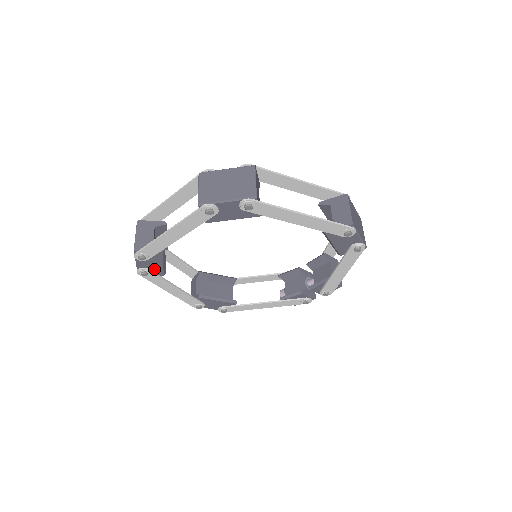
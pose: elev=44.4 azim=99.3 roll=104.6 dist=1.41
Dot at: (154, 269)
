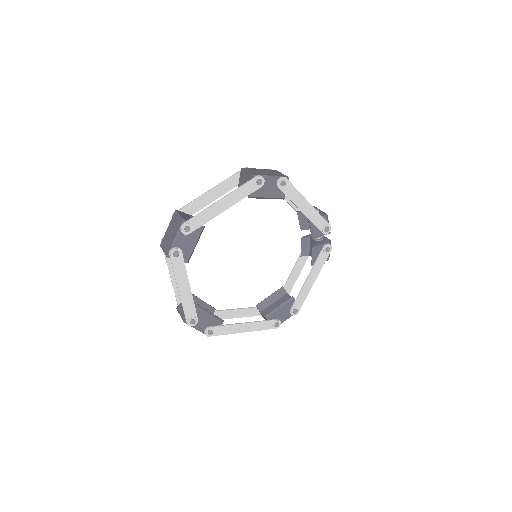
Dot at: (212, 324)
